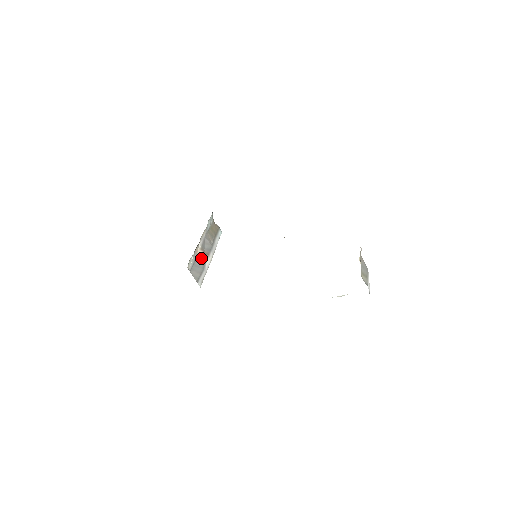
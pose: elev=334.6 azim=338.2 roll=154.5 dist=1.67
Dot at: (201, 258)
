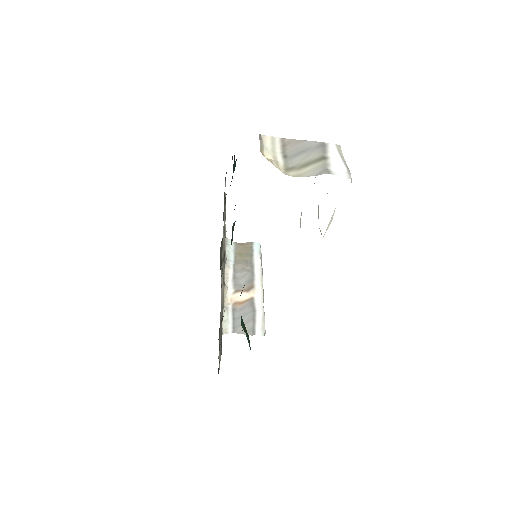
Dot at: (243, 301)
